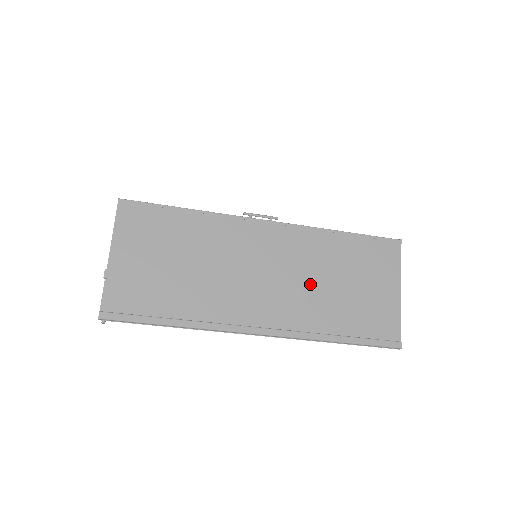
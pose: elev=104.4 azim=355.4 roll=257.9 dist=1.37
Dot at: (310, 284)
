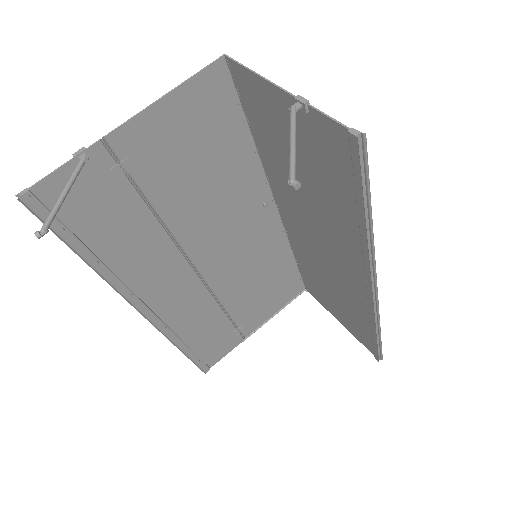
Dot at: (331, 277)
